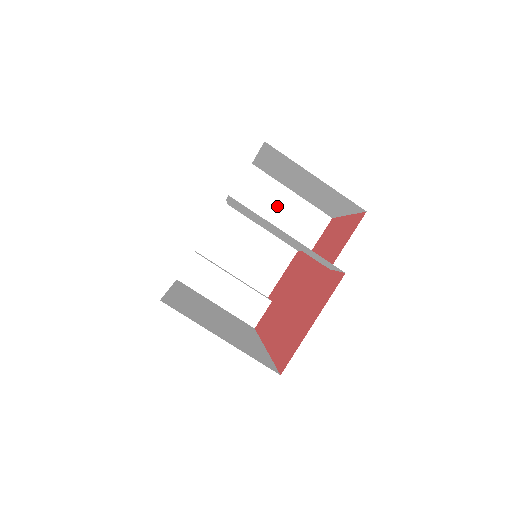
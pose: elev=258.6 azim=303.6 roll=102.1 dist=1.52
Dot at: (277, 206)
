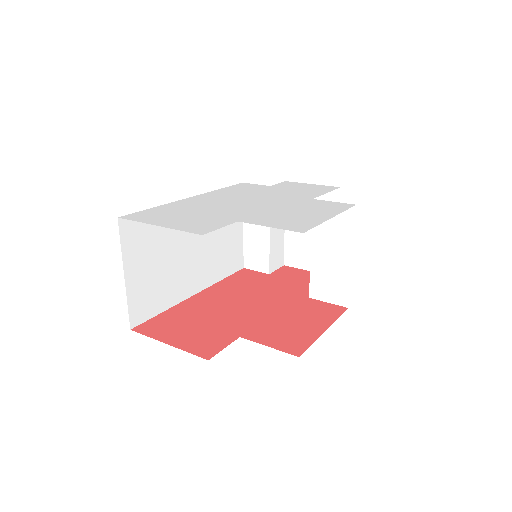
Dot at: (331, 249)
